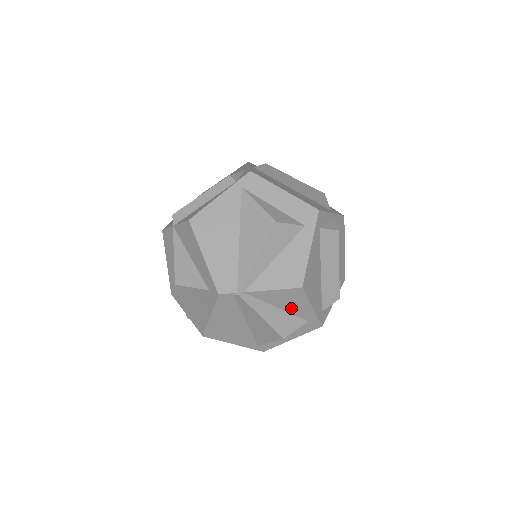
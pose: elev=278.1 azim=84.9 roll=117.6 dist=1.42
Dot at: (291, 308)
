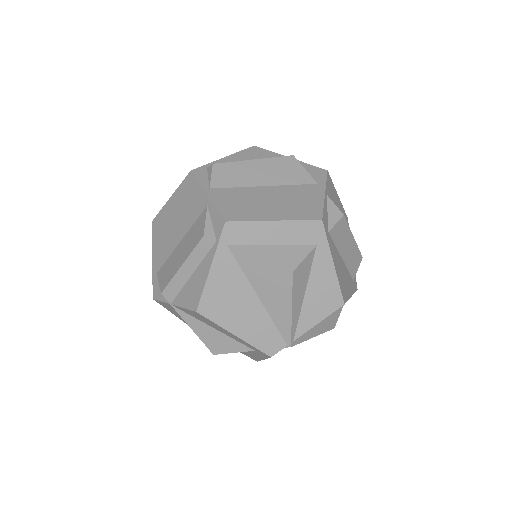
Dot at: occluded
